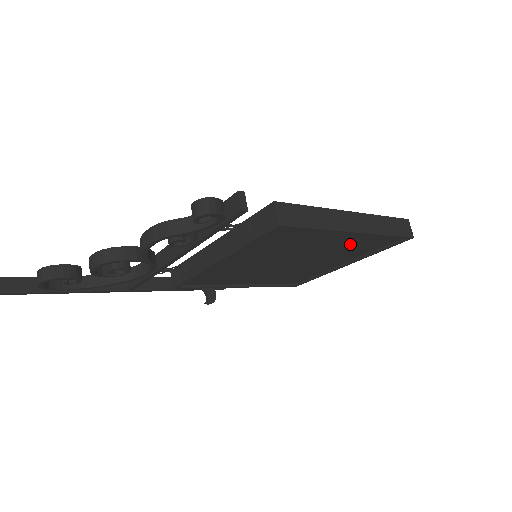
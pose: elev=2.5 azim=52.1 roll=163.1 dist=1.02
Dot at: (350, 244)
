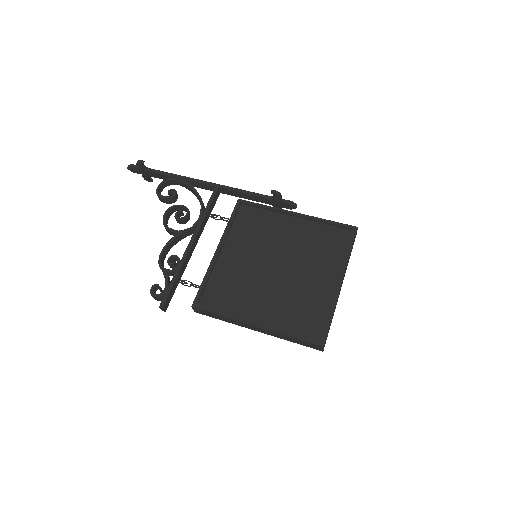
Dot at: occluded
